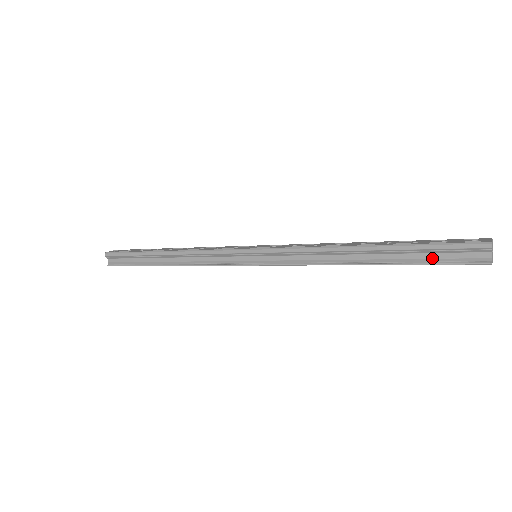
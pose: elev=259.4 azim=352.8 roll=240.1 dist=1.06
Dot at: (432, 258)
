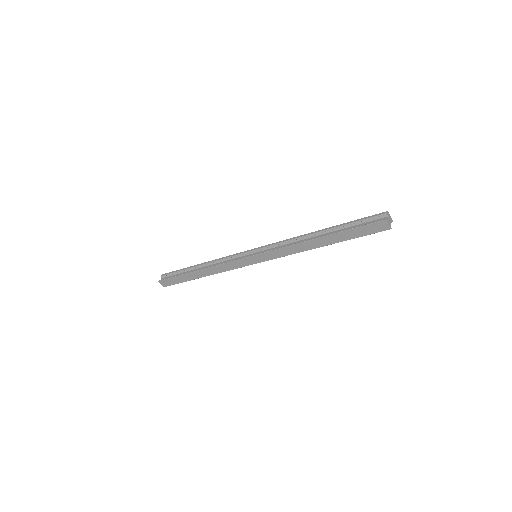
Dot at: (356, 227)
